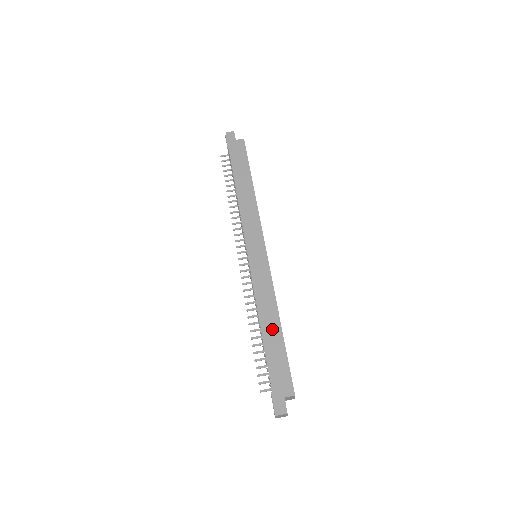
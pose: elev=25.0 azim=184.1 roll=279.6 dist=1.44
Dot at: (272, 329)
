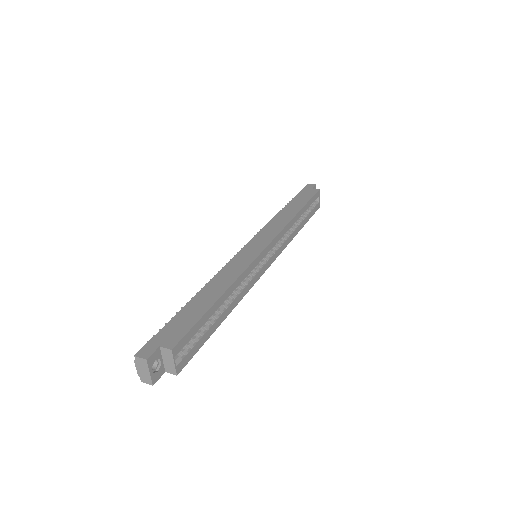
Dot at: (210, 295)
